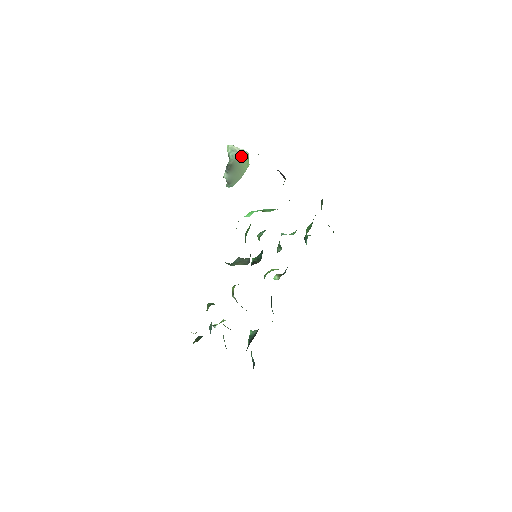
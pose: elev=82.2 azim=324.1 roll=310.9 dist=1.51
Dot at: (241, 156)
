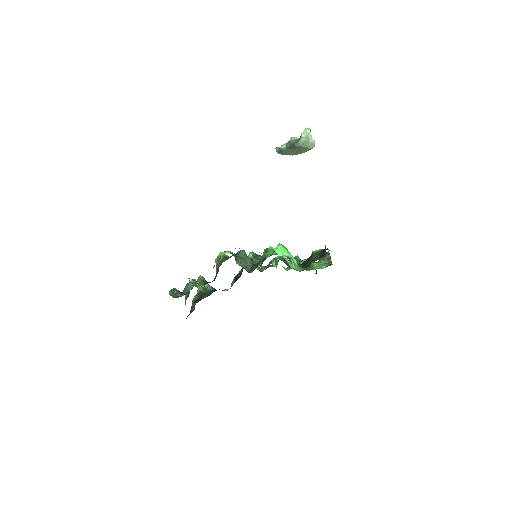
Dot at: (308, 146)
